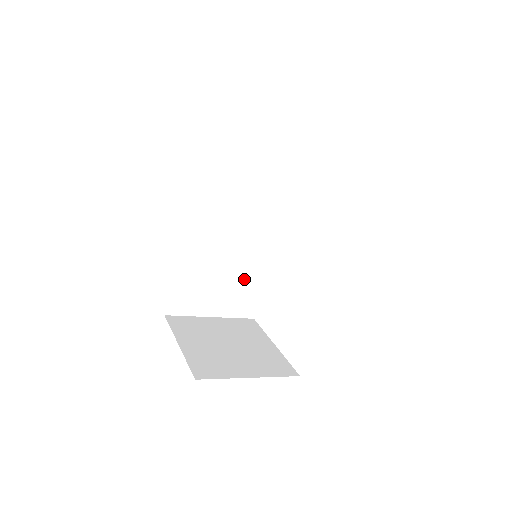
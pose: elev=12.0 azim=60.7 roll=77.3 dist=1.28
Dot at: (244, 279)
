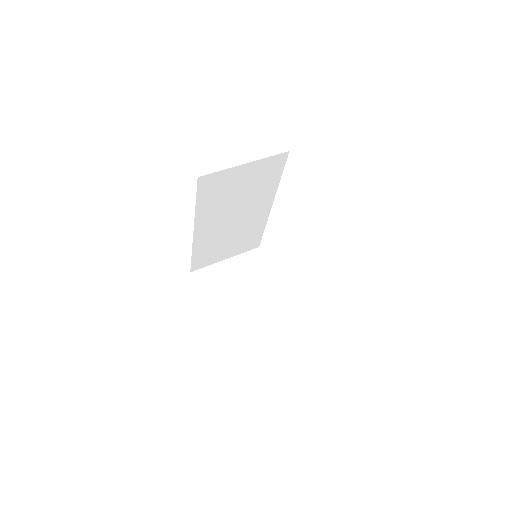
Dot at: (247, 234)
